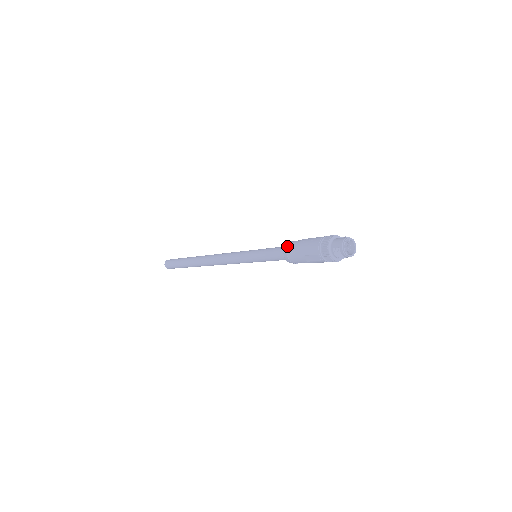
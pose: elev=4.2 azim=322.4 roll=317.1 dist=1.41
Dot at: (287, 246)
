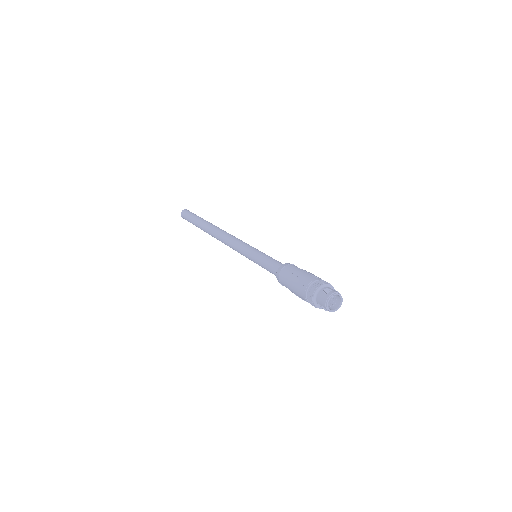
Dot at: (278, 276)
